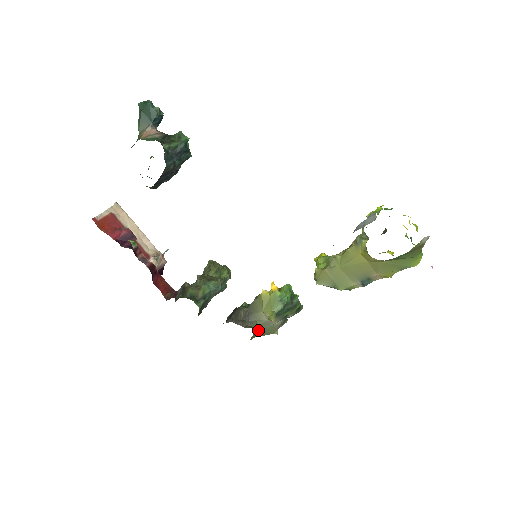
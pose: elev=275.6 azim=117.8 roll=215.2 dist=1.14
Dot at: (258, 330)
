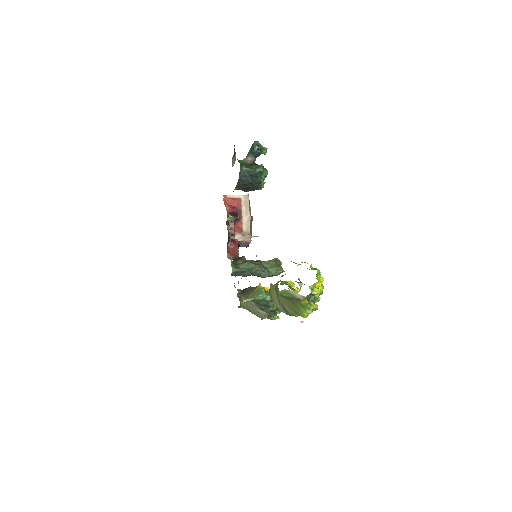
Dot at: (247, 305)
